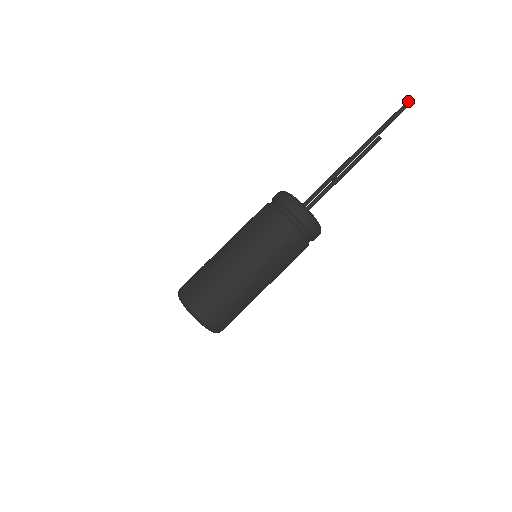
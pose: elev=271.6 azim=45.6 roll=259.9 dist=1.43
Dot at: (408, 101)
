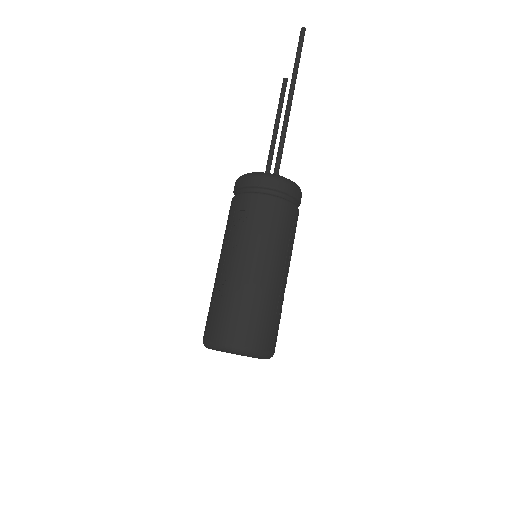
Dot at: (303, 30)
